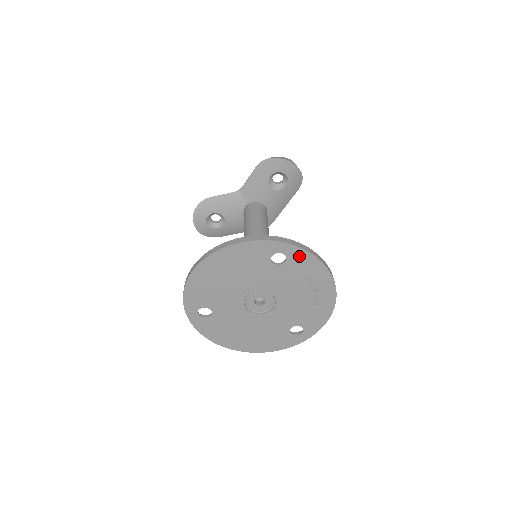
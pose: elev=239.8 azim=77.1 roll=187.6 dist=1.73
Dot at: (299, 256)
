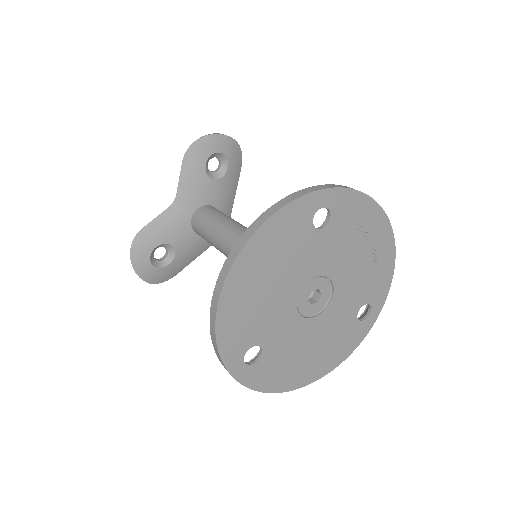
Dot at: (343, 201)
